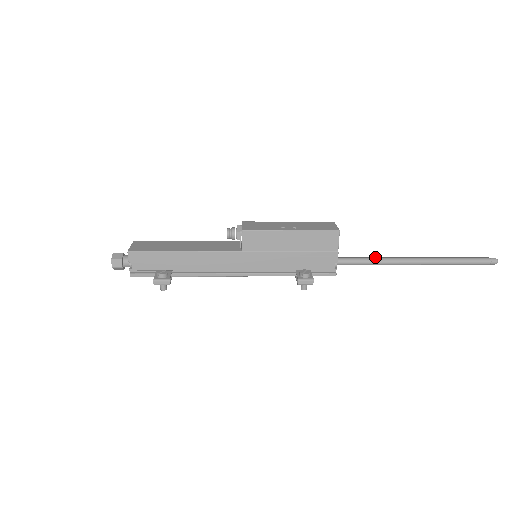
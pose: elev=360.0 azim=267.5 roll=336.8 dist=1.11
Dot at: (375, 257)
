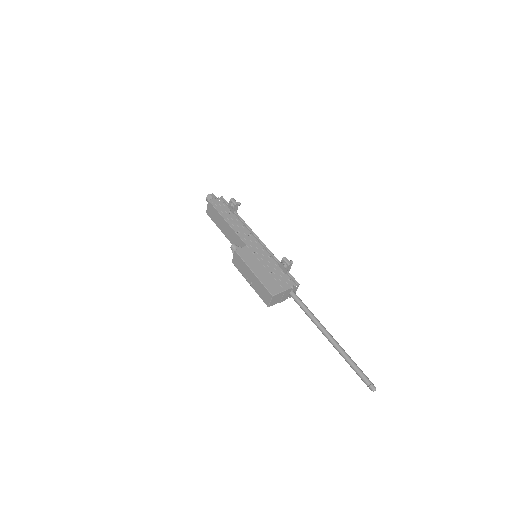
Dot at: (308, 315)
